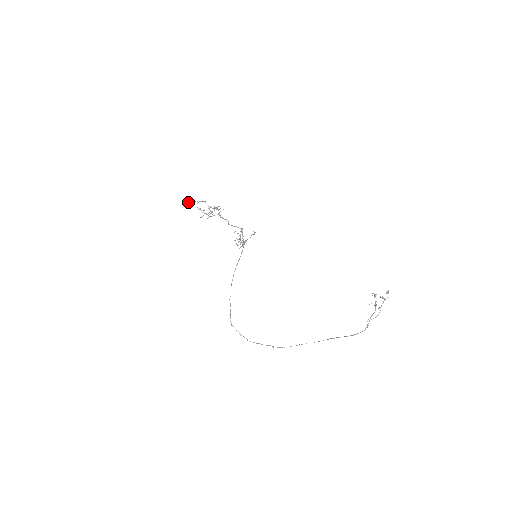
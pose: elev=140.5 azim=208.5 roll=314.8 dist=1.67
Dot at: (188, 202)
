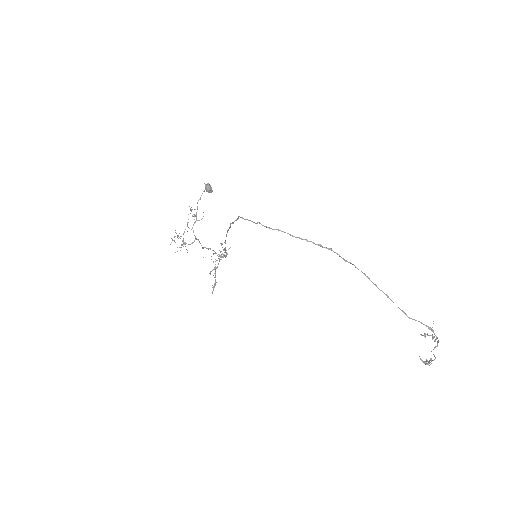
Dot at: (208, 185)
